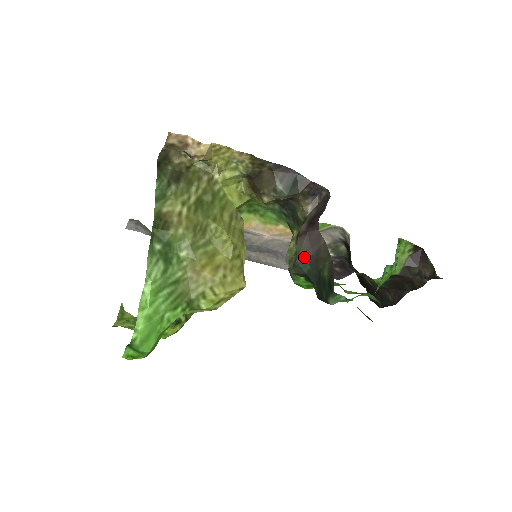
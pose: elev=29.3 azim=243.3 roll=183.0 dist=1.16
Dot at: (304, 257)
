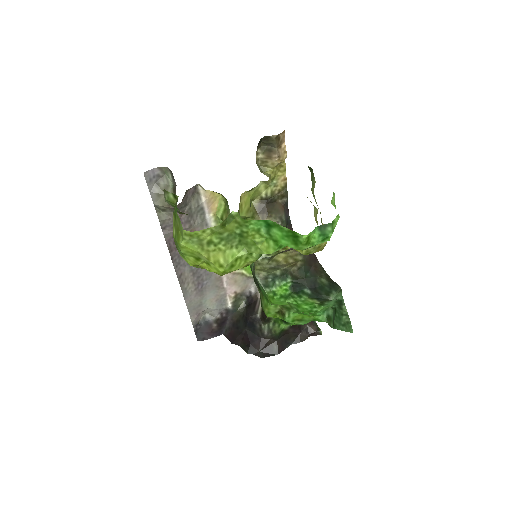
Dot at: (308, 265)
